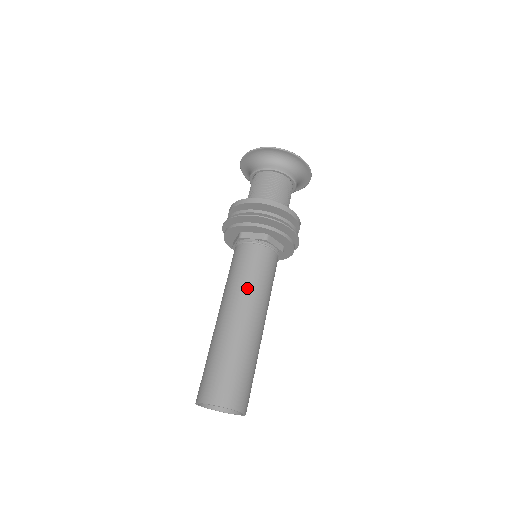
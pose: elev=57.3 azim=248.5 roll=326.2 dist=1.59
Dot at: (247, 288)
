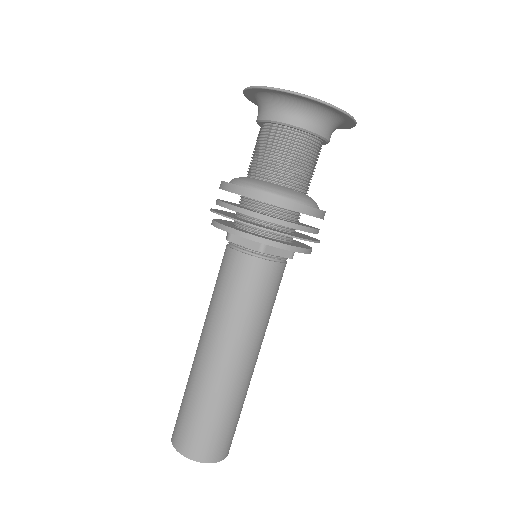
Dot at: (231, 320)
